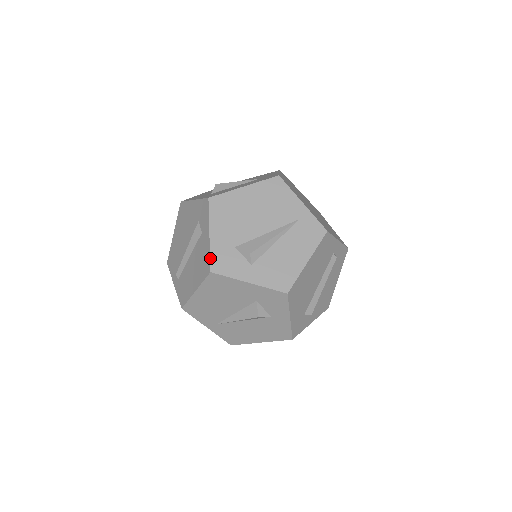
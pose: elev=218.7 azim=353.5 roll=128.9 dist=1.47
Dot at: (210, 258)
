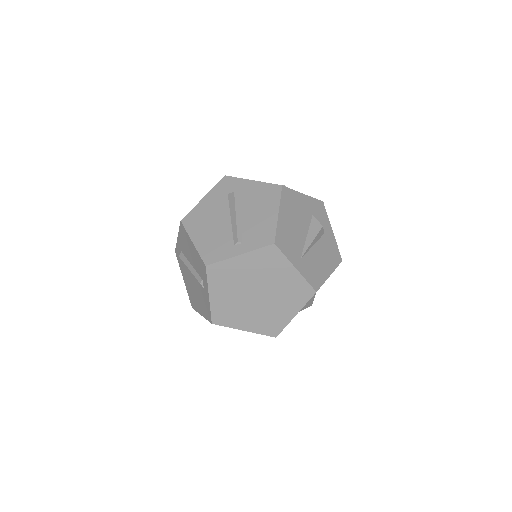
Dot at: (271, 183)
